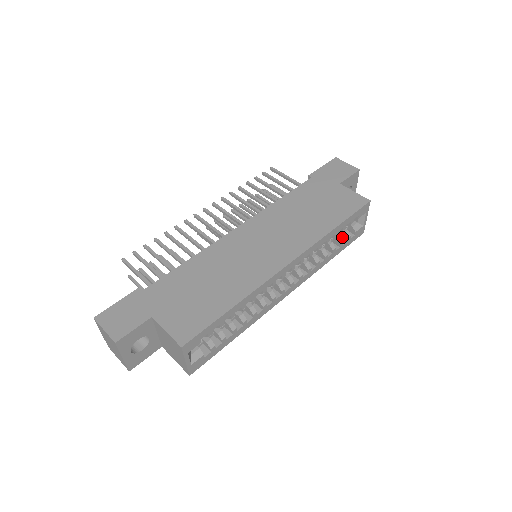
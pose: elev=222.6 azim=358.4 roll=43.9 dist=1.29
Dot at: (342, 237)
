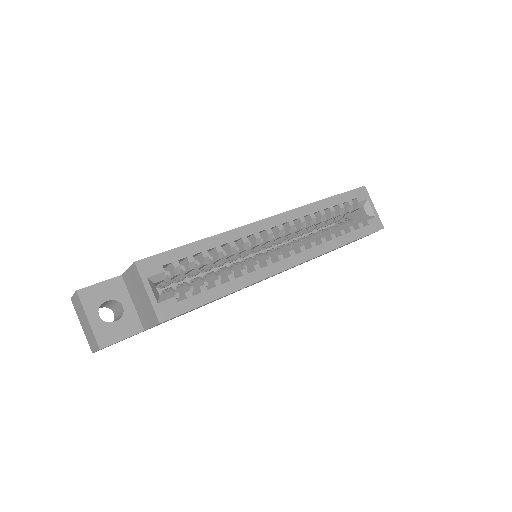
Dot at: occluded
